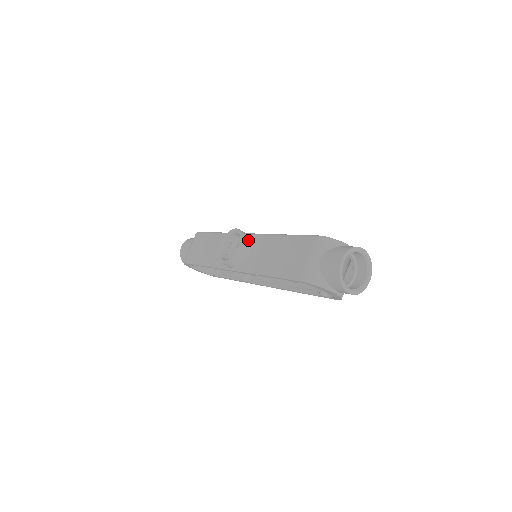
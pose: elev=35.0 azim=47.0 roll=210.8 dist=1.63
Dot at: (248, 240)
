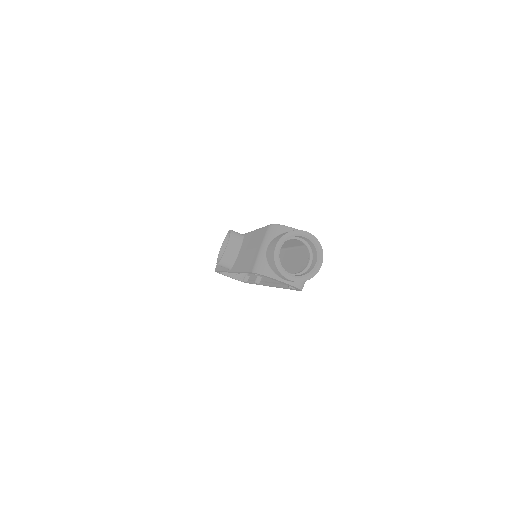
Dot at: (238, 240)
